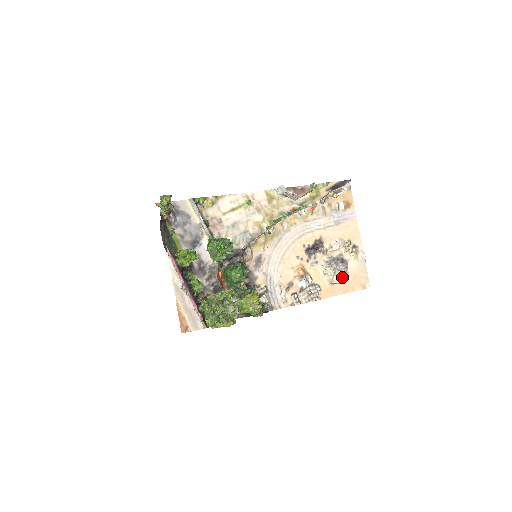
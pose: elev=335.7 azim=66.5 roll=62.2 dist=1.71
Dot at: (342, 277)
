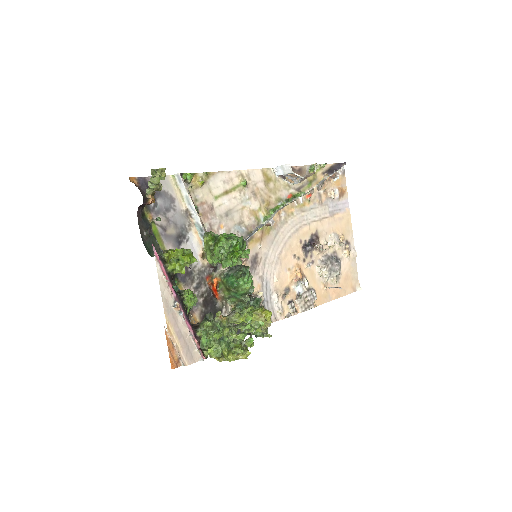
Dot at: (336, 279)
